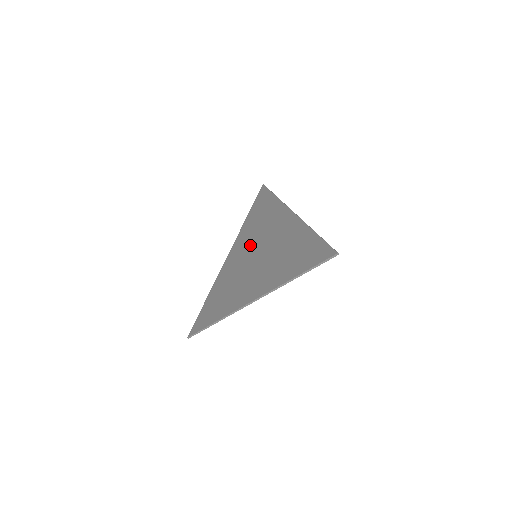
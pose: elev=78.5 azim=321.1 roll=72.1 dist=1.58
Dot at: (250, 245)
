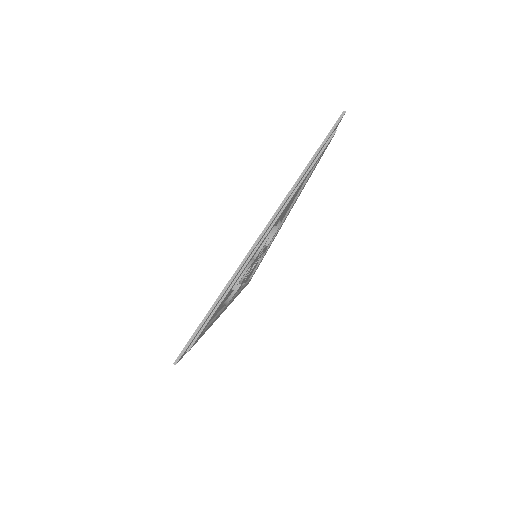
Dot at: occluded
